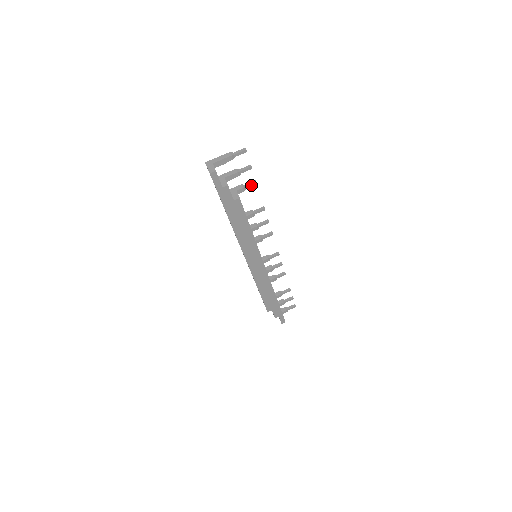
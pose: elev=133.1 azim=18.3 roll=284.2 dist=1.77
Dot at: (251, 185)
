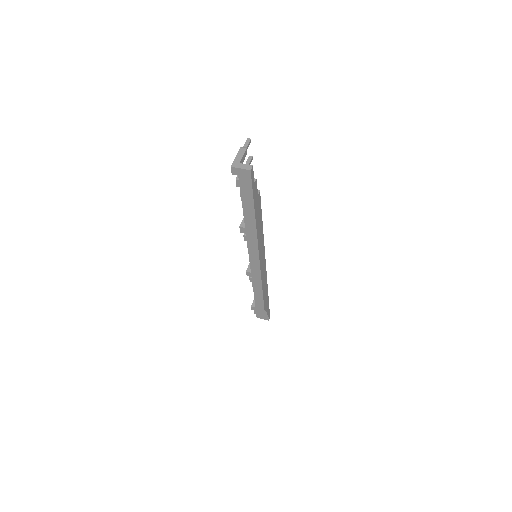
Dot at: occluded
